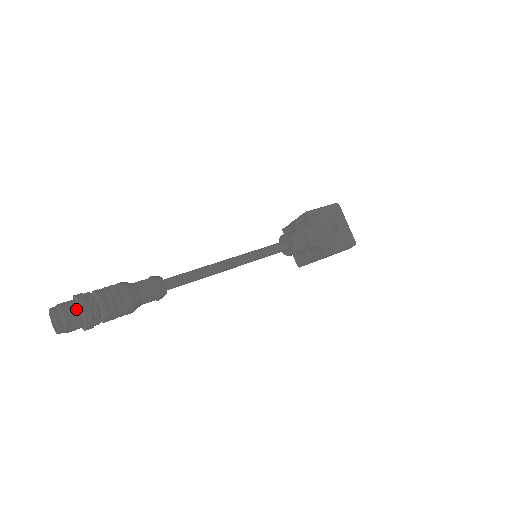
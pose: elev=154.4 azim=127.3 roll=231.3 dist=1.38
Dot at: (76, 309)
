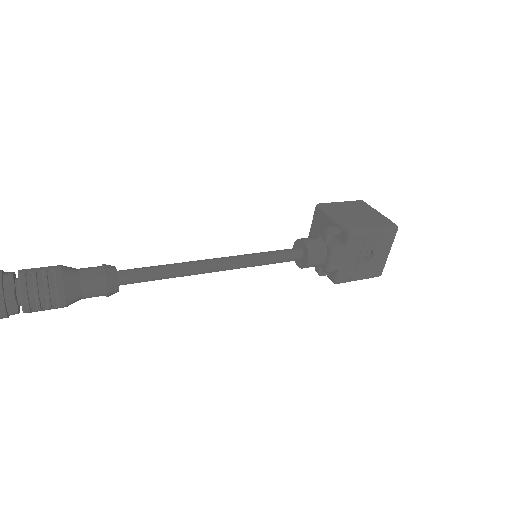
Dot at: out of frame
